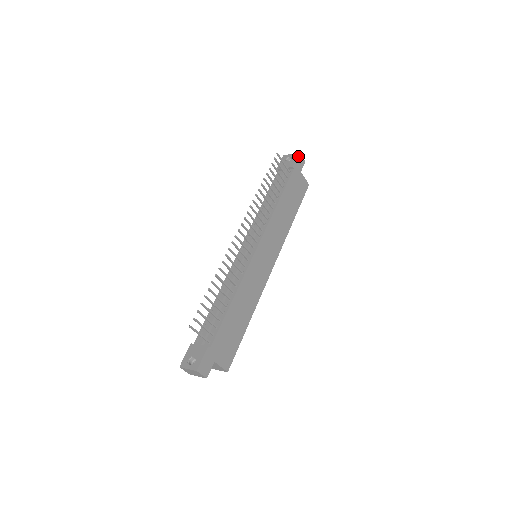
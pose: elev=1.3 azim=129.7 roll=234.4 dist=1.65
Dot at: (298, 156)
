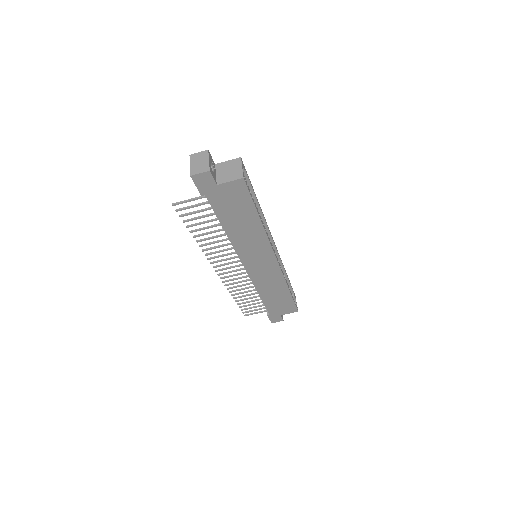
Dot at: (194, 180)
